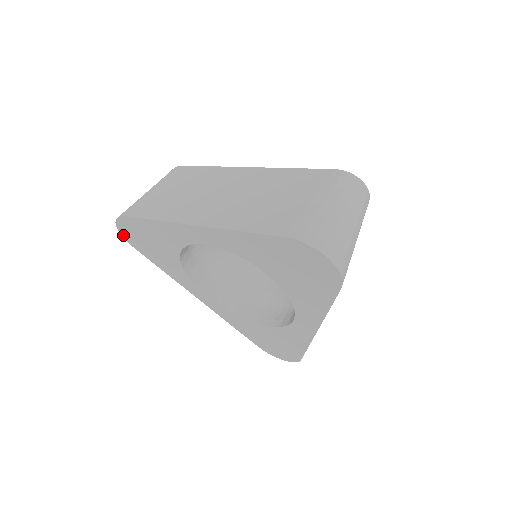
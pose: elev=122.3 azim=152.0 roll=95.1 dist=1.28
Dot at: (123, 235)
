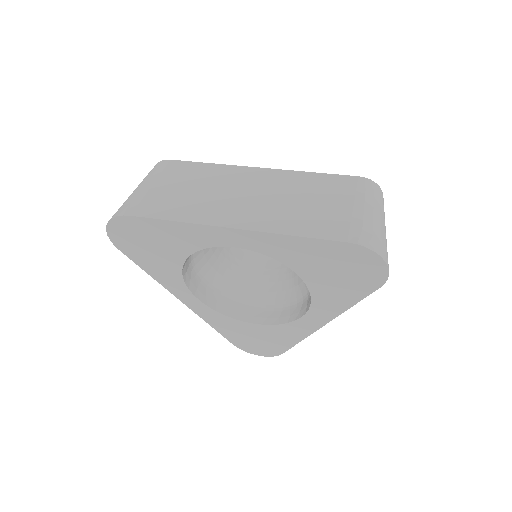
Dot at: (110, 235)
